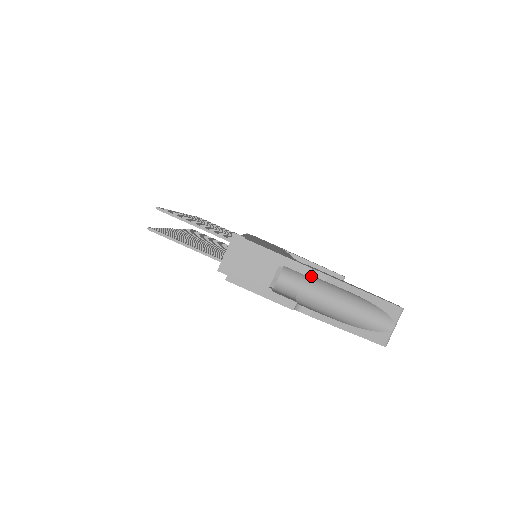
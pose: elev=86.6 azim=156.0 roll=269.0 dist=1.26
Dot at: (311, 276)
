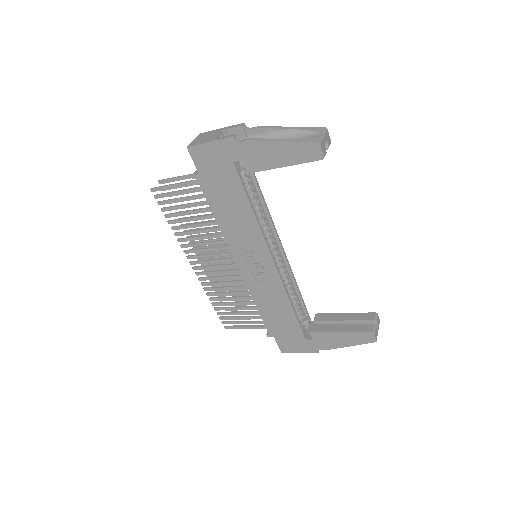
Dot at: occluded
